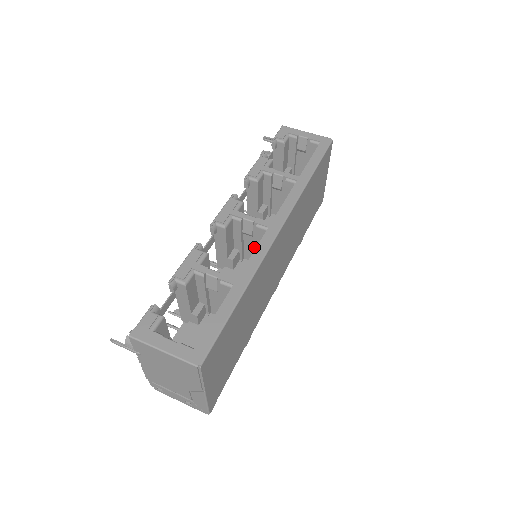
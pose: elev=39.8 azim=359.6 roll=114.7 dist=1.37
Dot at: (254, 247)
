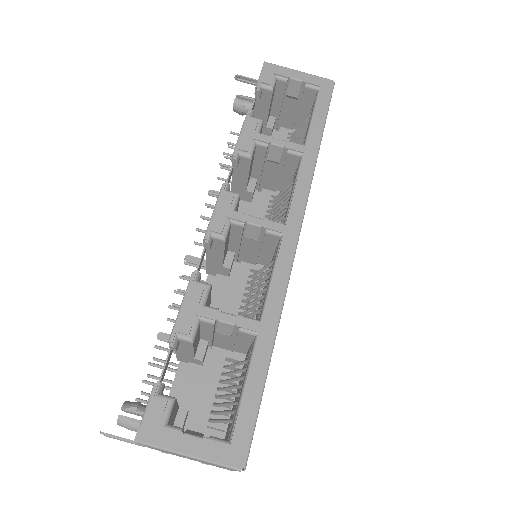
Dot at: (255, 248)
